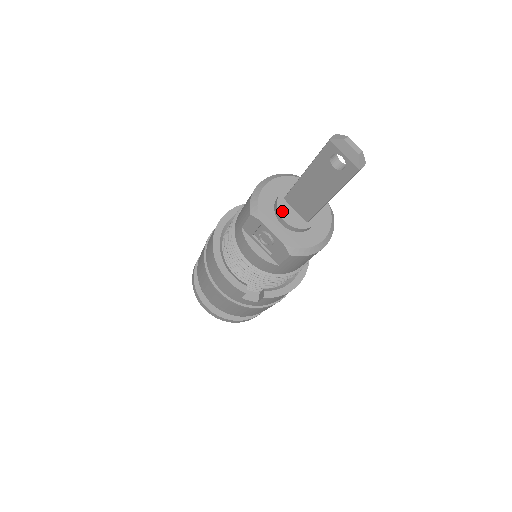
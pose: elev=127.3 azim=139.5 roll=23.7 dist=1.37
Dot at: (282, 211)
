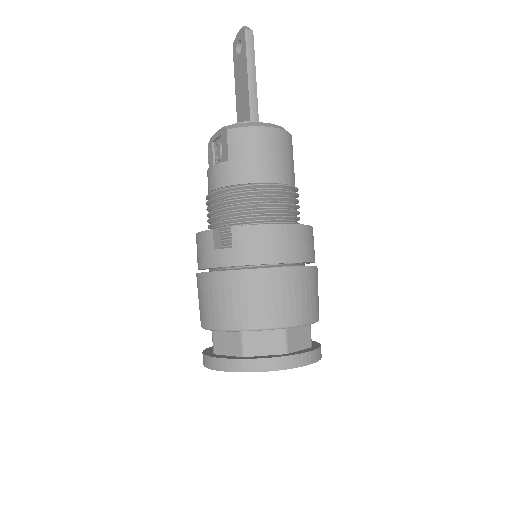
Dot at: occluded
